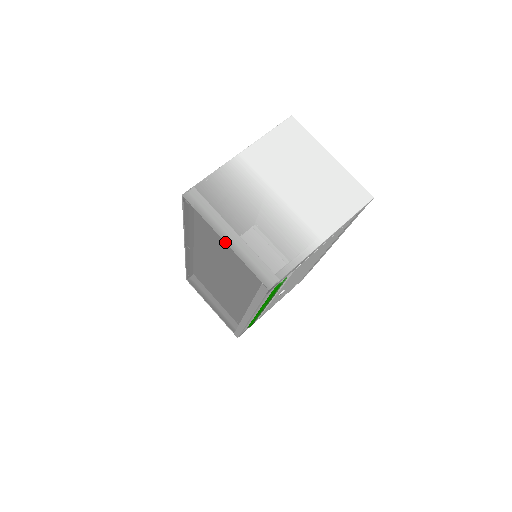
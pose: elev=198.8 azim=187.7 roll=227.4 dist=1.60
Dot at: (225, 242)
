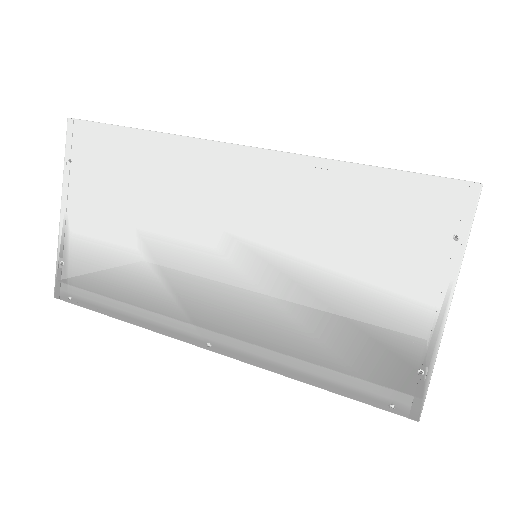
Dot at: occluded
